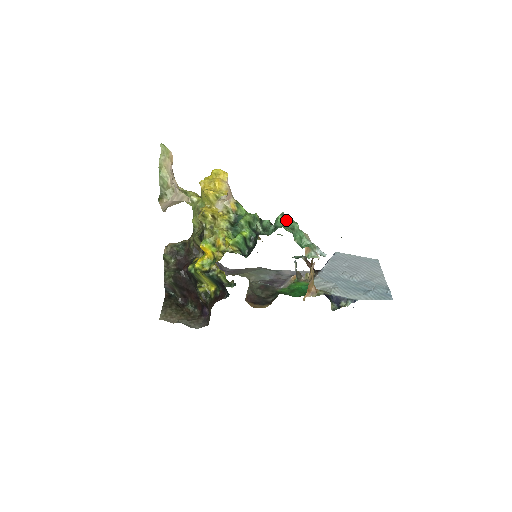
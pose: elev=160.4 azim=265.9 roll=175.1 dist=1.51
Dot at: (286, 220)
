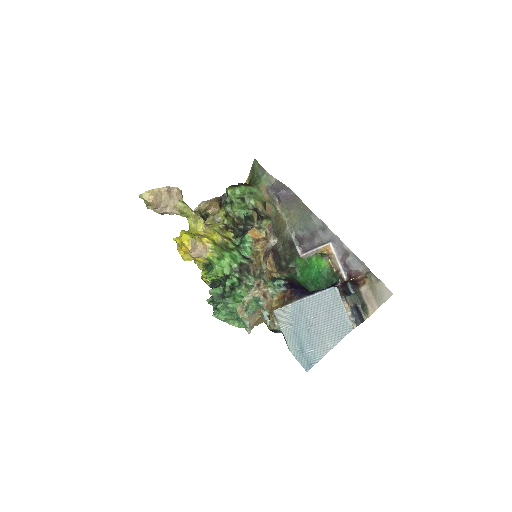
Dot at: (227, 306)
